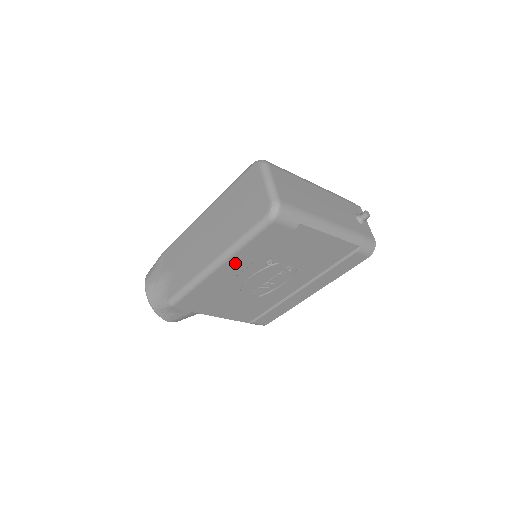
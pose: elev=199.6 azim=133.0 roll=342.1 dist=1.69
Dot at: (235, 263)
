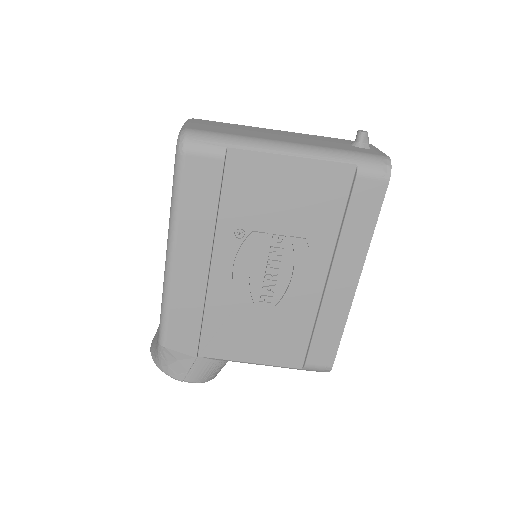
Dot at: (189, 244)
